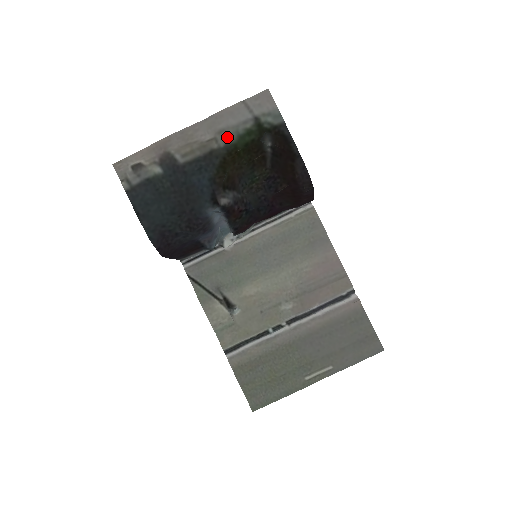
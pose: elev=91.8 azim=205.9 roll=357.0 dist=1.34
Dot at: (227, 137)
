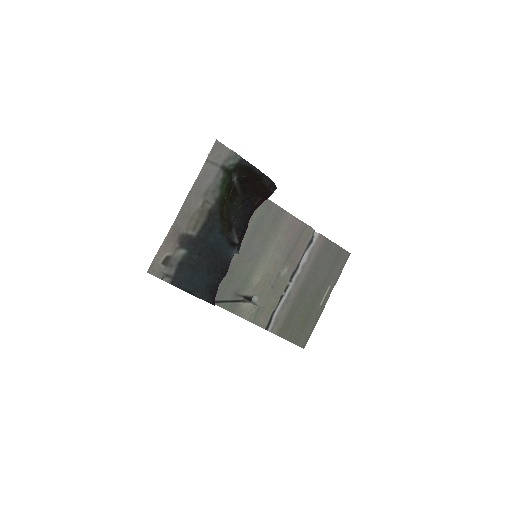
Dot at: (213, 194)
